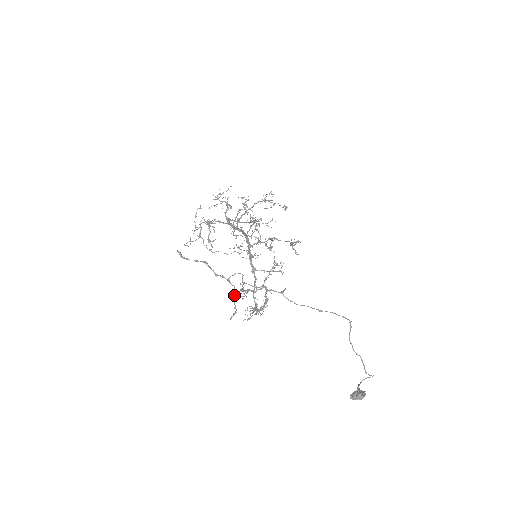
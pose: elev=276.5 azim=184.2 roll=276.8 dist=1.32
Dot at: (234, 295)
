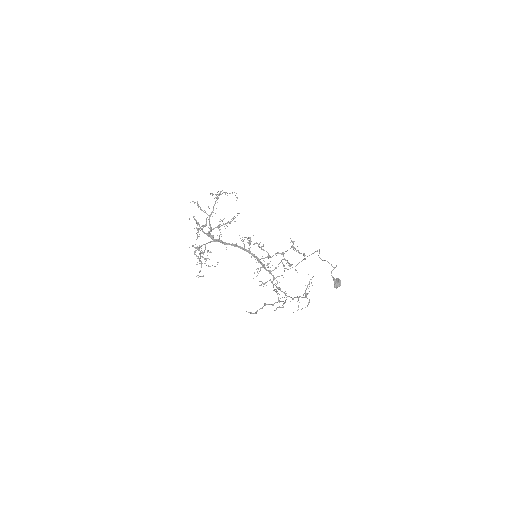
Dot at: (283, 304)
